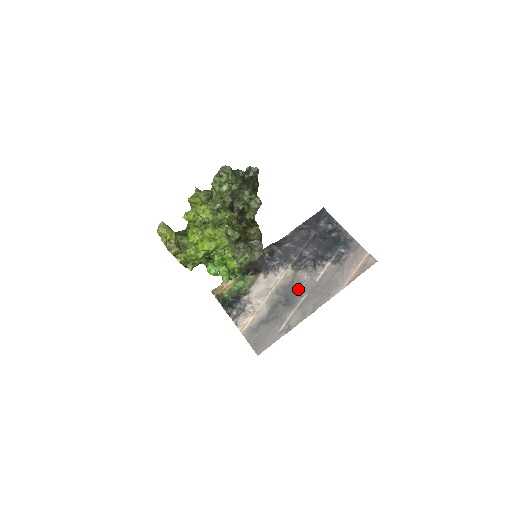
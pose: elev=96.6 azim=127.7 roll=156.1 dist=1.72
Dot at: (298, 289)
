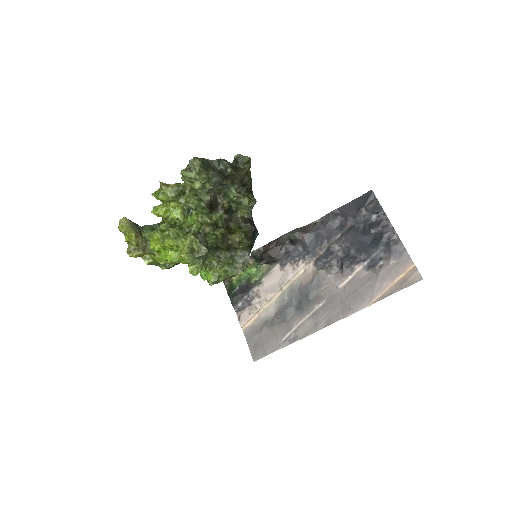
Dot at: (315, 293)
